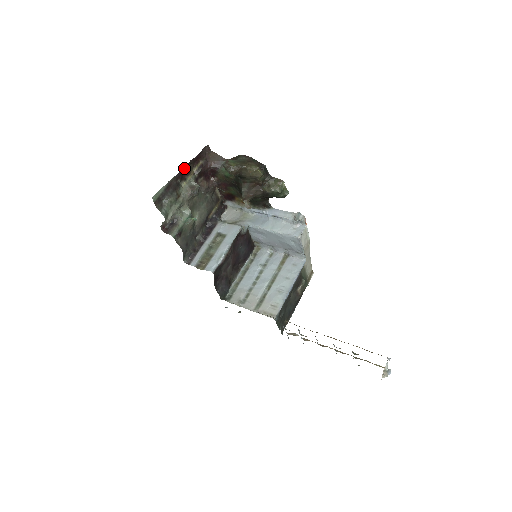
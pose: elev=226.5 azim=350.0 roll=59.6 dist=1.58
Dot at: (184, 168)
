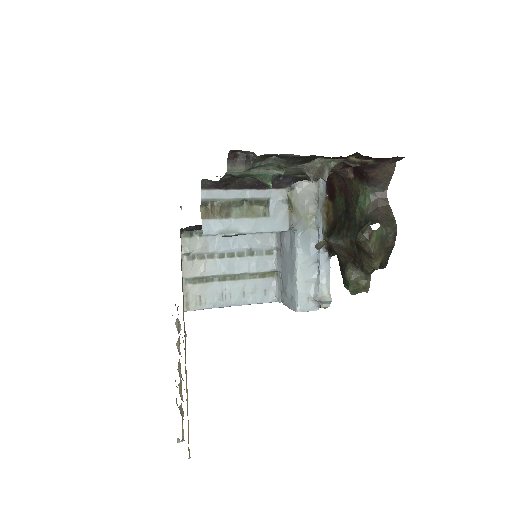
Dot at: occluded
